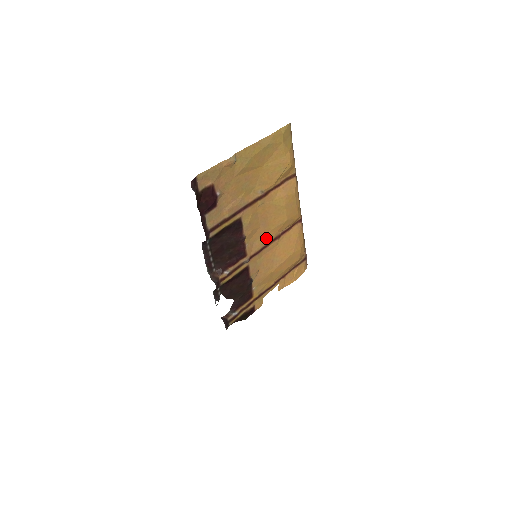
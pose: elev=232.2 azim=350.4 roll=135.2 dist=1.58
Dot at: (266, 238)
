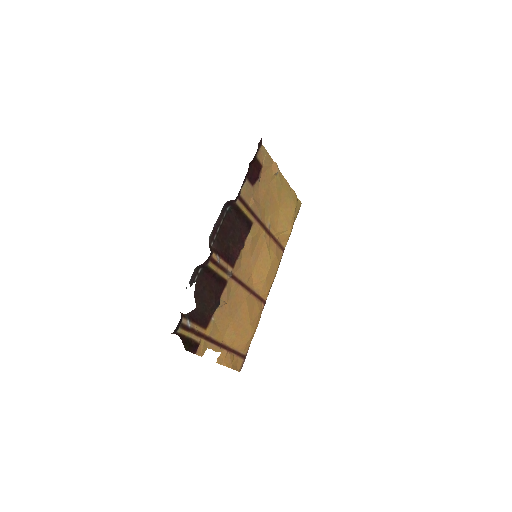
Dot at: (247, 276)
